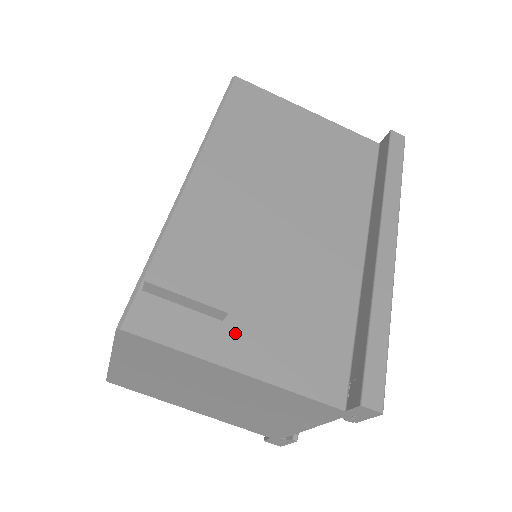
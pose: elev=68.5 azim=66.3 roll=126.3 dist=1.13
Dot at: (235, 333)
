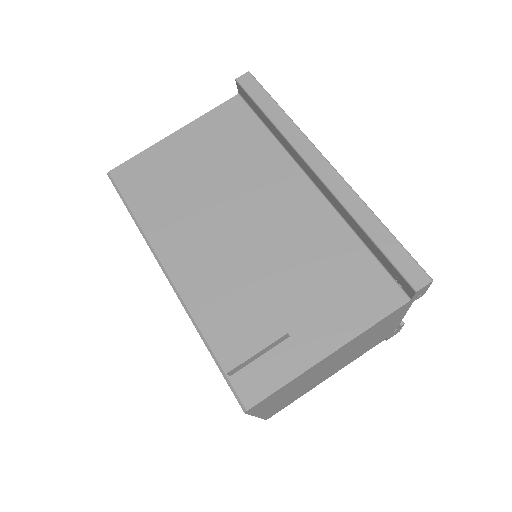
Dot at: (304, 335)
